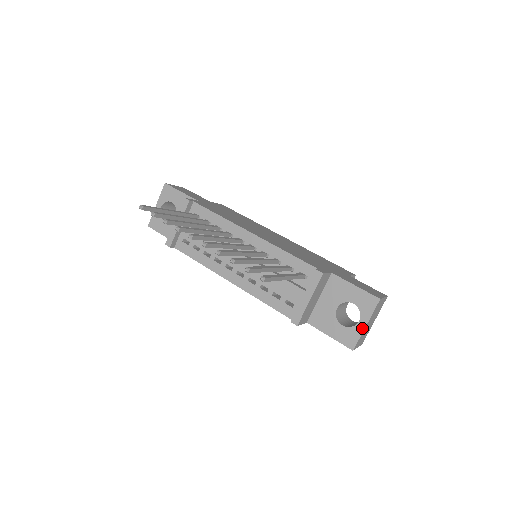
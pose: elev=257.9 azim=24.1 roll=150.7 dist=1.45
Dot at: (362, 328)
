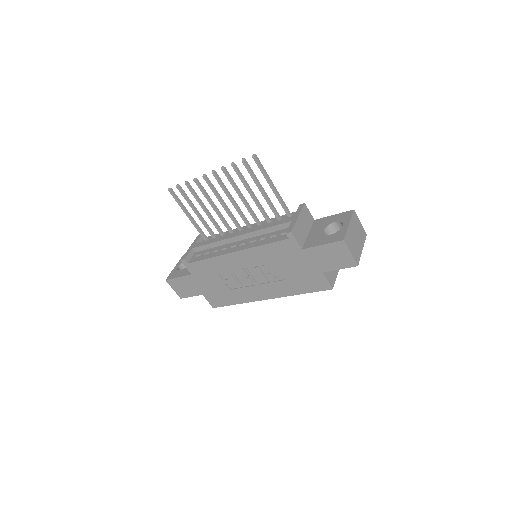
Dot at: (346, 227)
